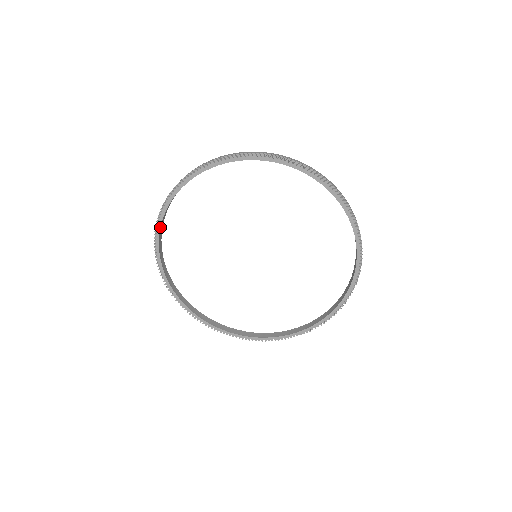
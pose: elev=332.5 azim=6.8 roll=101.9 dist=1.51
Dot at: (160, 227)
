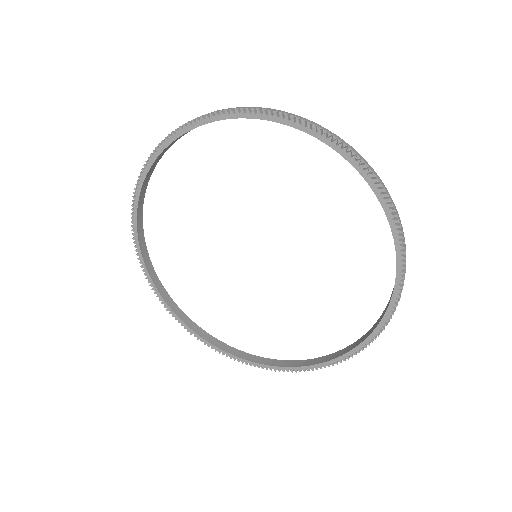
Dot at: (194, 127)
